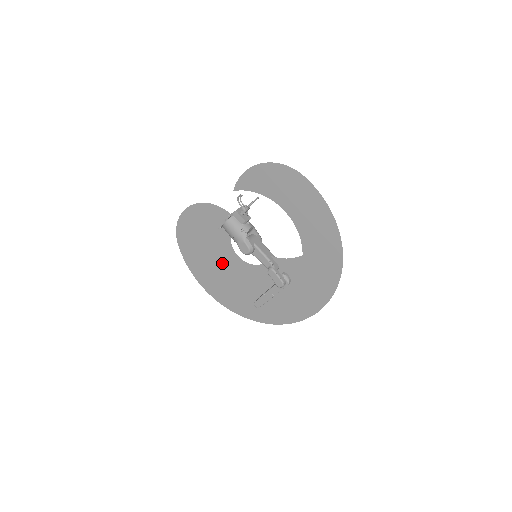
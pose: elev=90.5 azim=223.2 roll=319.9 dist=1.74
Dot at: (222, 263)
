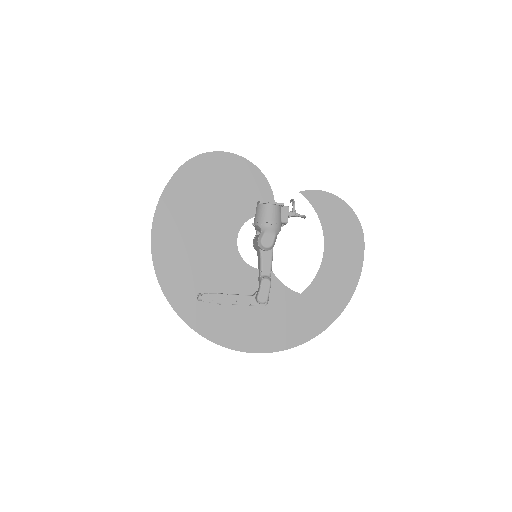
Dot at: (211, 229)
